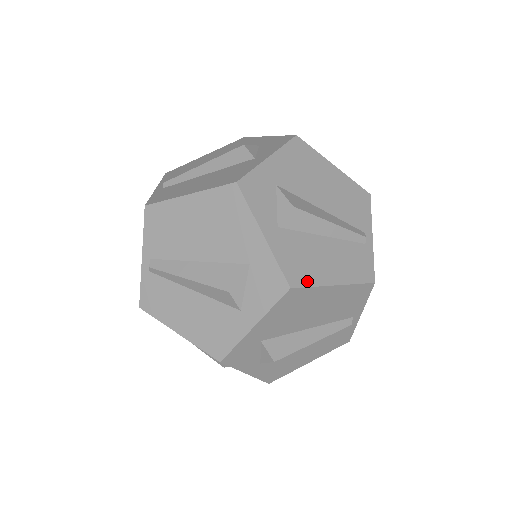
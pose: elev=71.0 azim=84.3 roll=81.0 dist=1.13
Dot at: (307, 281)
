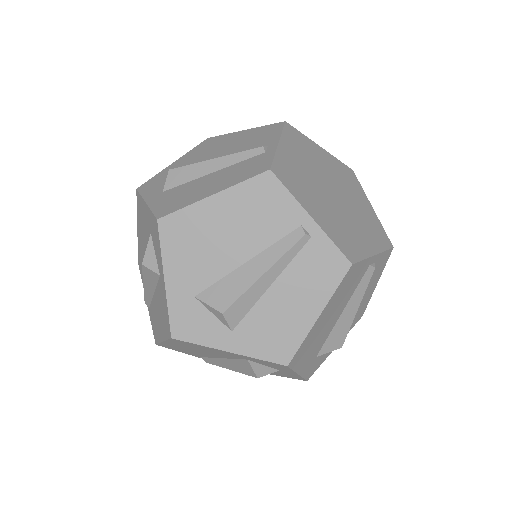
Dot at: (294, 344)
